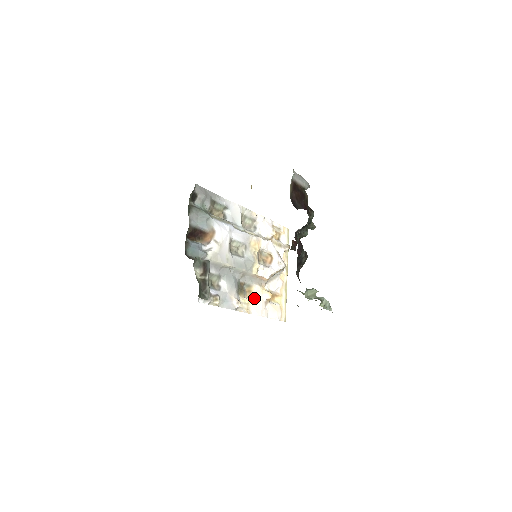
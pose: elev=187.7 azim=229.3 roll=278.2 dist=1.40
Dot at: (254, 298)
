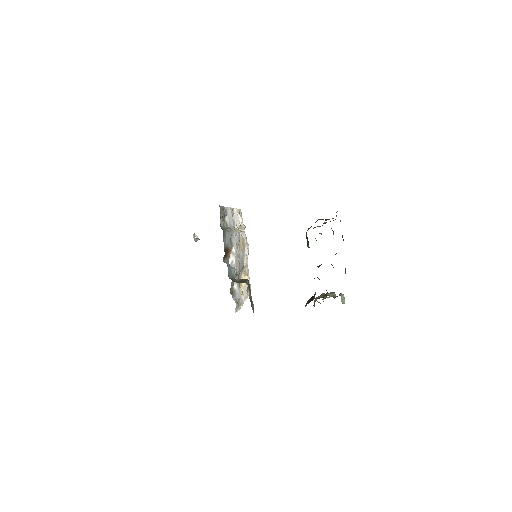
Dot at: (243, 286)
